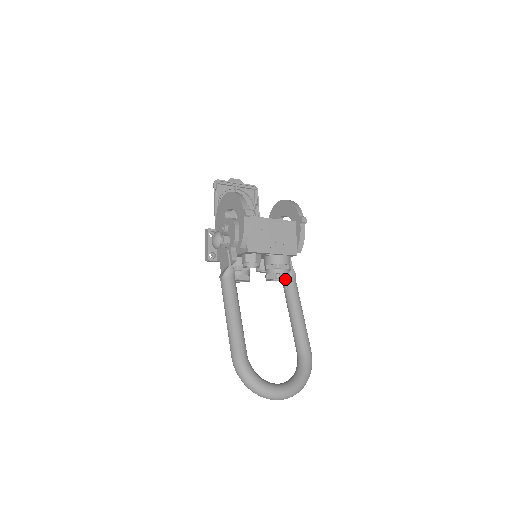
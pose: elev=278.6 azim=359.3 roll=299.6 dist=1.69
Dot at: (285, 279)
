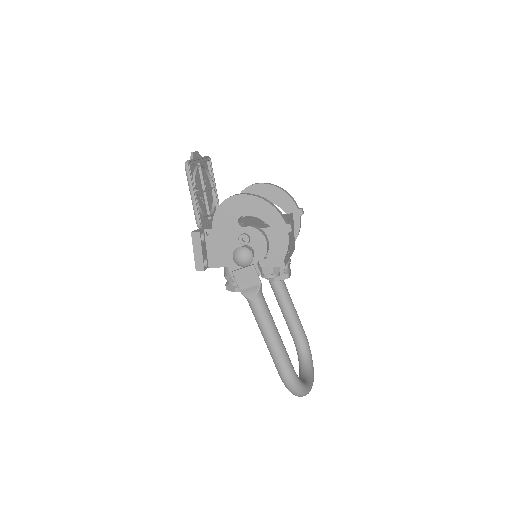
Dot at: occluded
